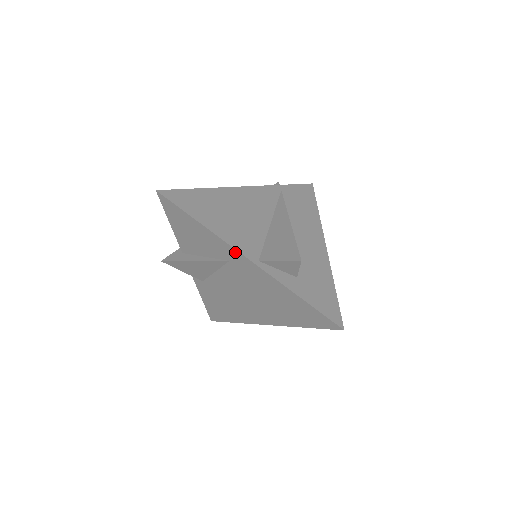
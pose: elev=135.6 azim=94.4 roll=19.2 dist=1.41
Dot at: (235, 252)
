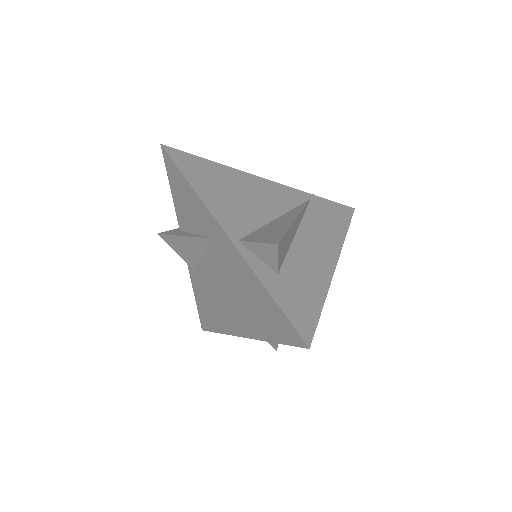
Dot at: (216, 225)
